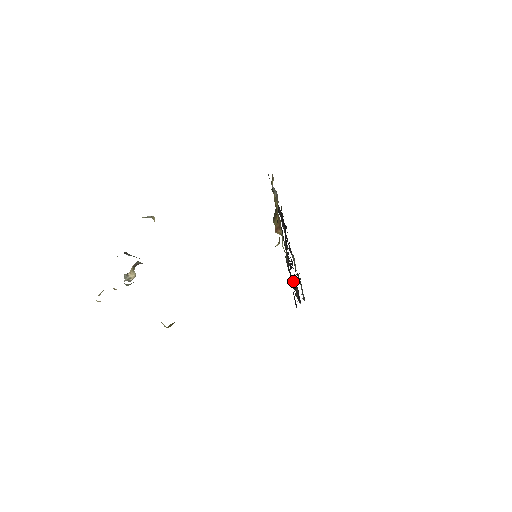
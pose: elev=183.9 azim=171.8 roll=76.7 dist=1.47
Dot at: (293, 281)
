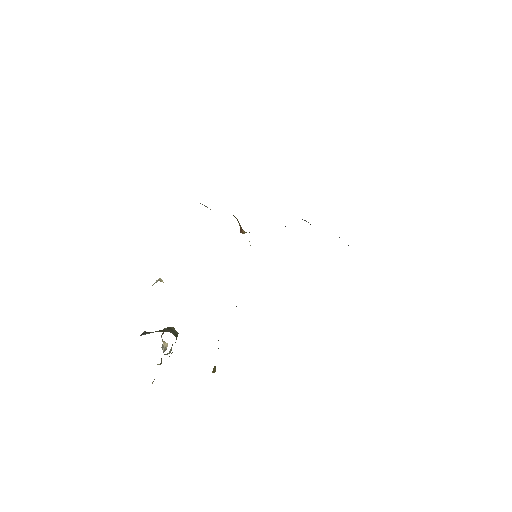
Dot at: occluded
